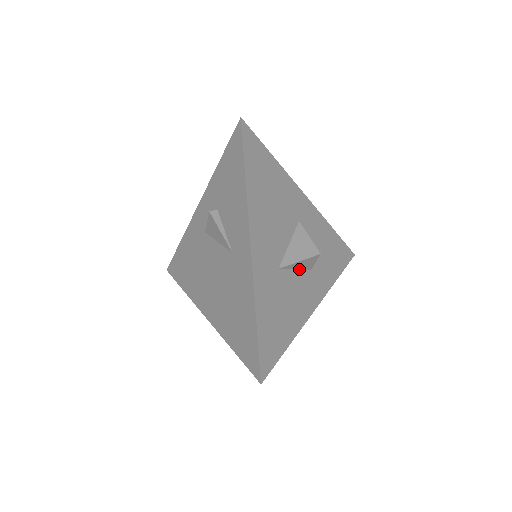
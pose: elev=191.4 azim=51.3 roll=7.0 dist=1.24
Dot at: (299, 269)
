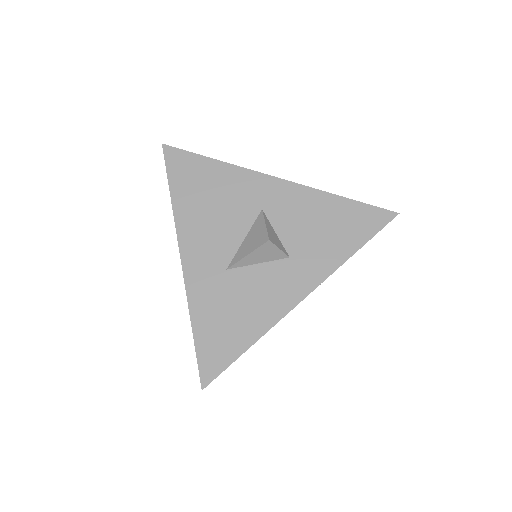
Dot at: (265, 262)
